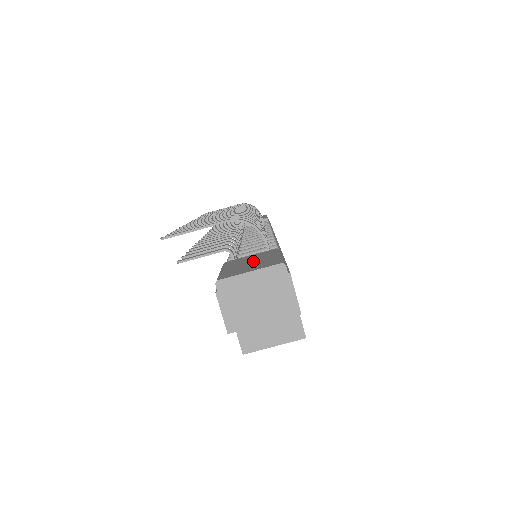
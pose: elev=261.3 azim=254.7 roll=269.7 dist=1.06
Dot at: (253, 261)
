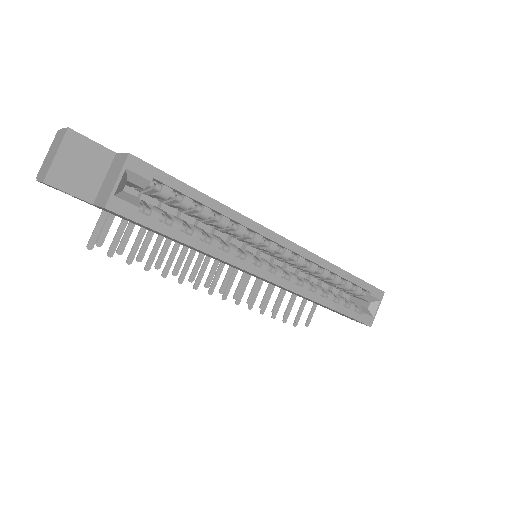
Dot at: occluded
